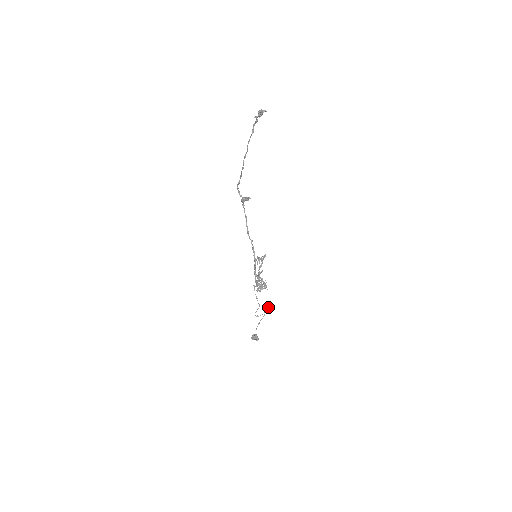
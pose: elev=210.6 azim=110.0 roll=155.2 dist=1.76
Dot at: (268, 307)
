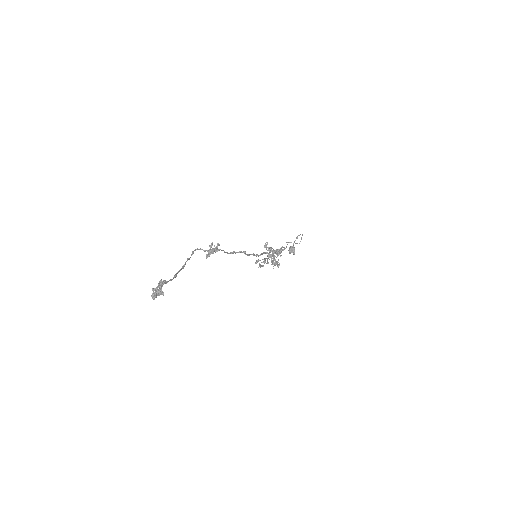
Dot at: (299, 243)
